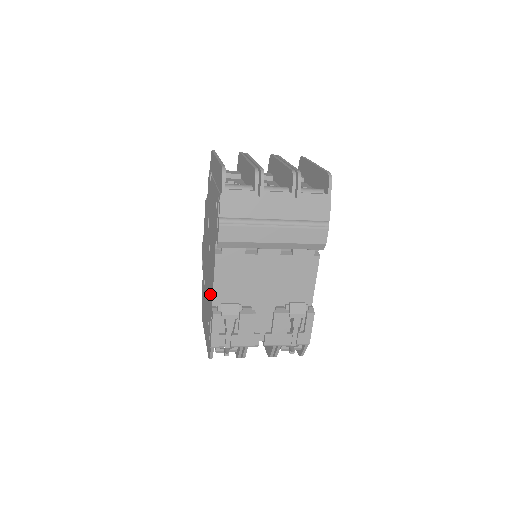
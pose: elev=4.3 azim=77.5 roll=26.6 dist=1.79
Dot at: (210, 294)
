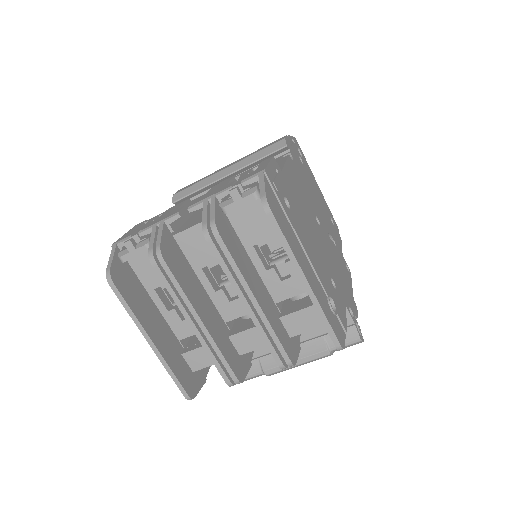
Dot at: occluded
